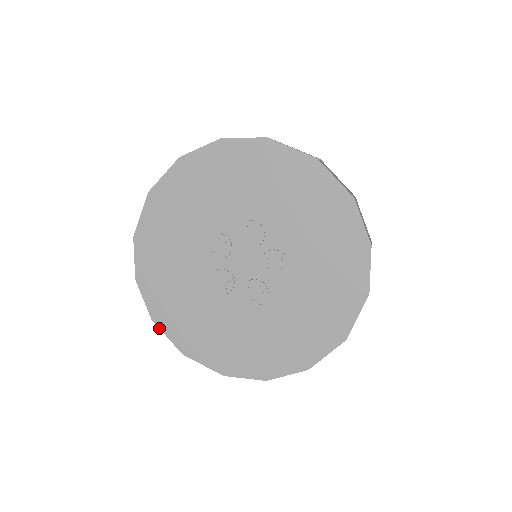
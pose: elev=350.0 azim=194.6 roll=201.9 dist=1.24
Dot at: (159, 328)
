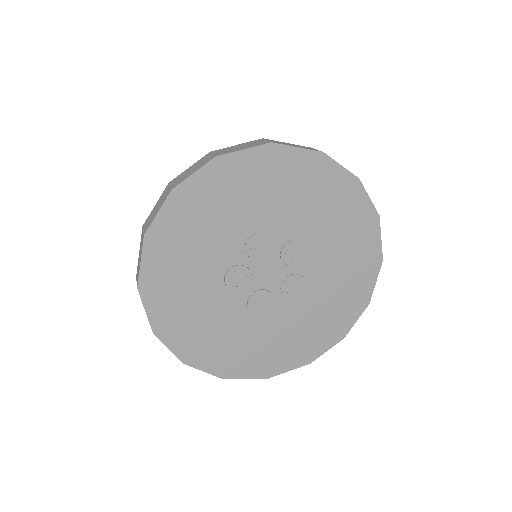
Dot at: occluded
